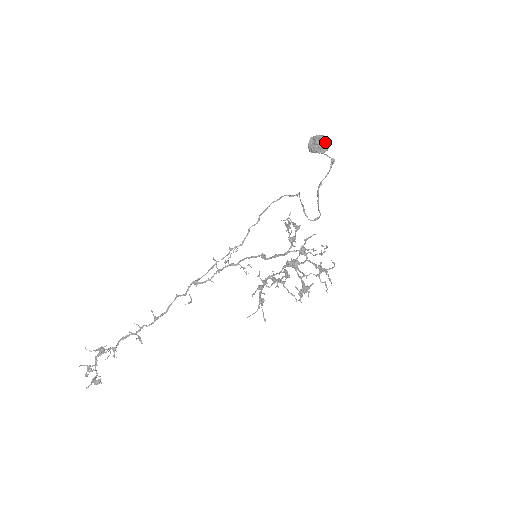
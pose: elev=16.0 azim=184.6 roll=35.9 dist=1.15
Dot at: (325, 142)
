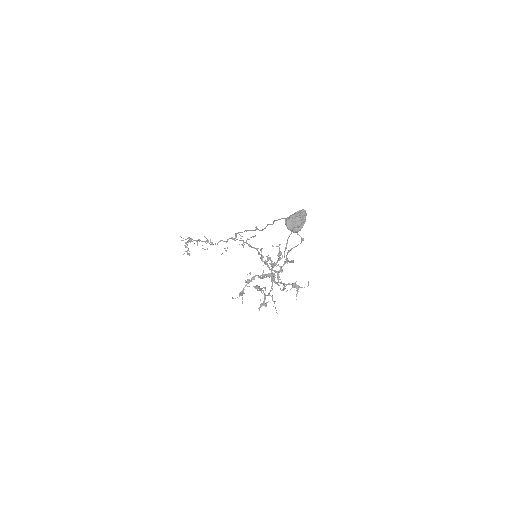
Dot at: (296, 227)
